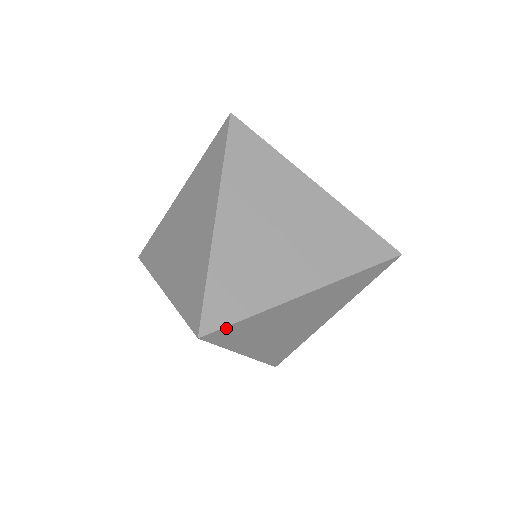
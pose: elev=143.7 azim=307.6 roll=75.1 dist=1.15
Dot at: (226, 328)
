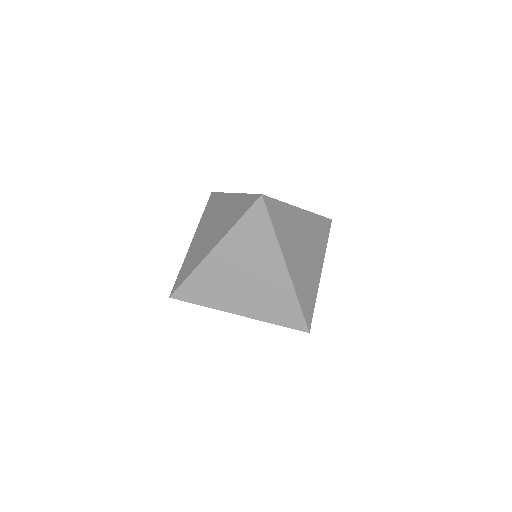
Dot at: (186, 301)
